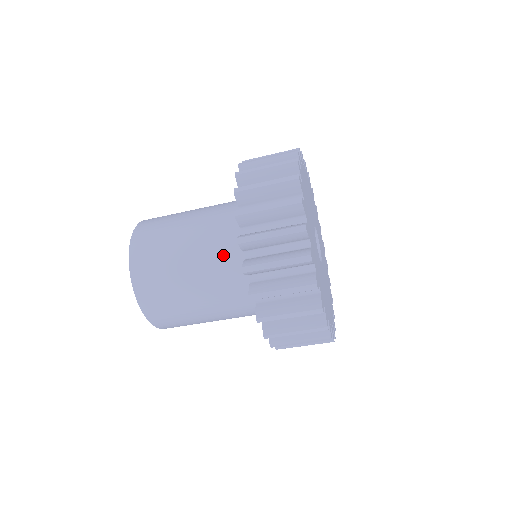
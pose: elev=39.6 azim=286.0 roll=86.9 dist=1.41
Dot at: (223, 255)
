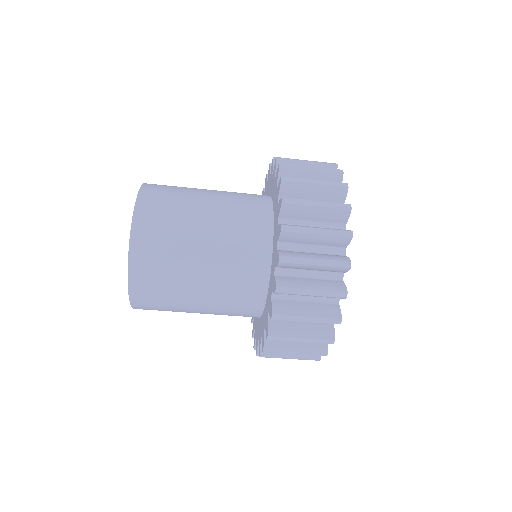
Dot at: (239, 291)
